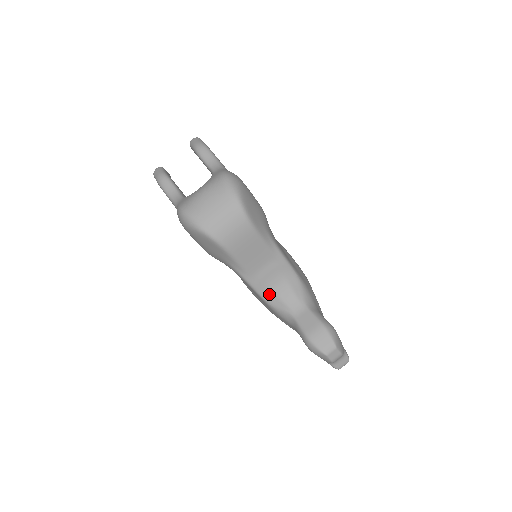
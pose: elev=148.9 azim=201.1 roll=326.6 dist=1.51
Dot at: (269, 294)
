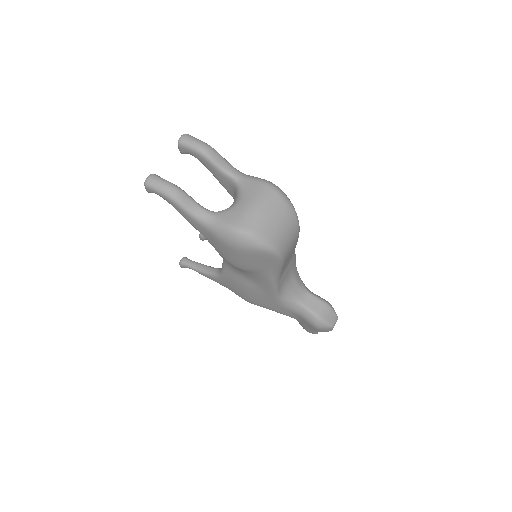
Dot at: (283, 290)
